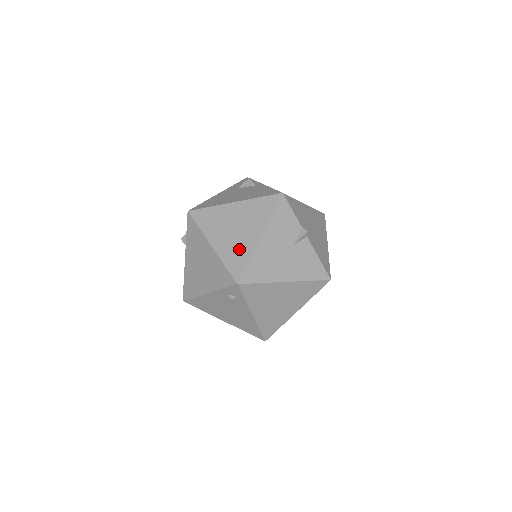
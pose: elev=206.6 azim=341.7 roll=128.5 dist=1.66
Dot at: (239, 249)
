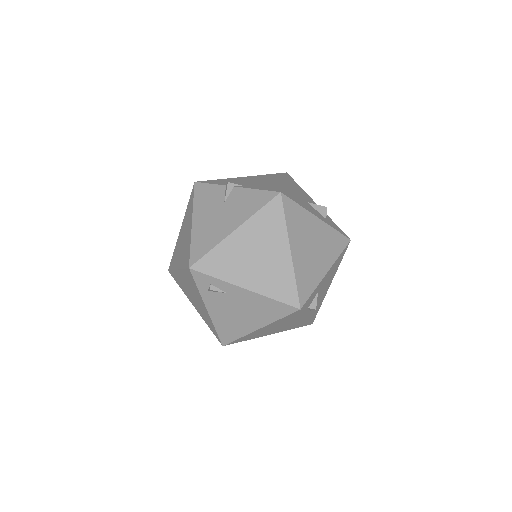
Dot at: (186, 247)
